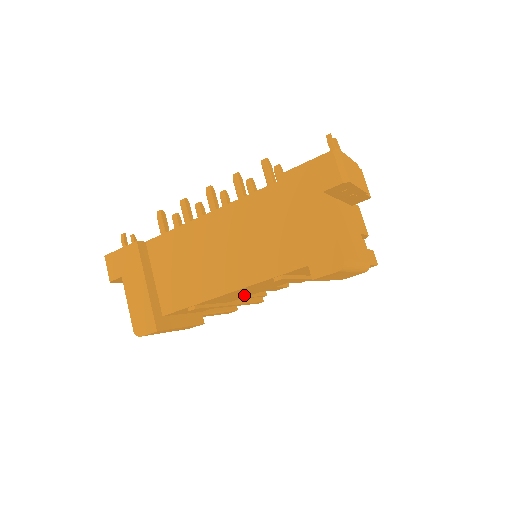
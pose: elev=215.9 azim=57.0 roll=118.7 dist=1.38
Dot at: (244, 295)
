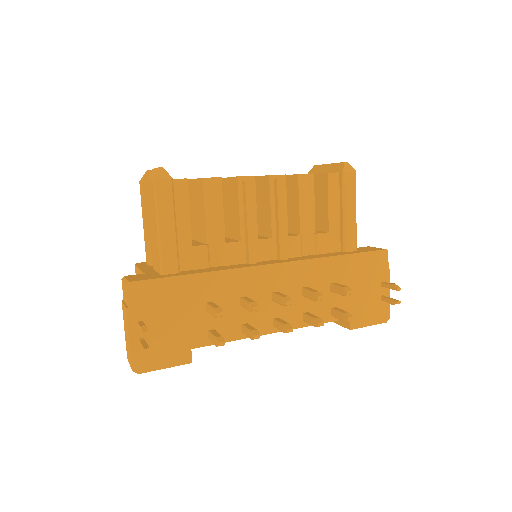
Dot at: occluded
